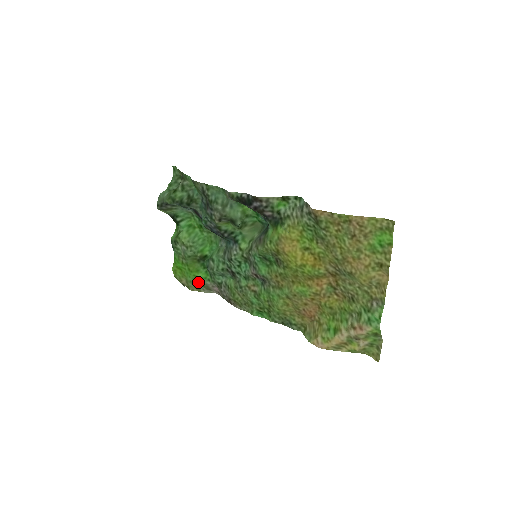
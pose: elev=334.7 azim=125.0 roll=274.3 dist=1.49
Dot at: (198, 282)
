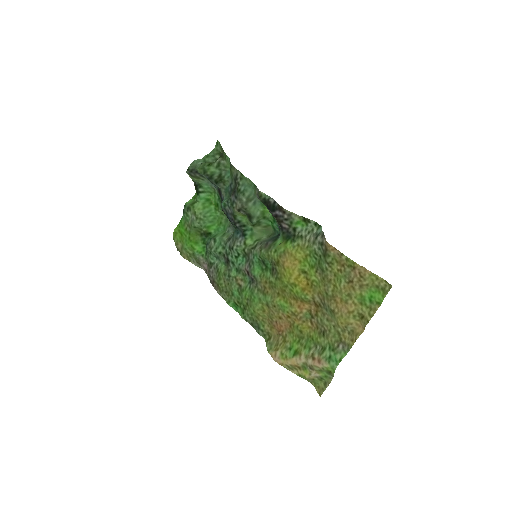
Dot at: (192, 253)
